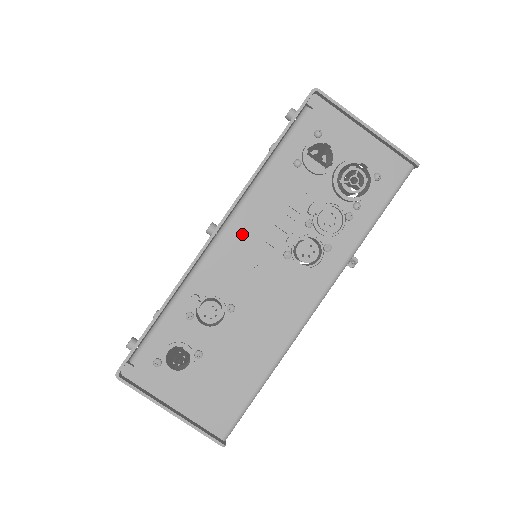
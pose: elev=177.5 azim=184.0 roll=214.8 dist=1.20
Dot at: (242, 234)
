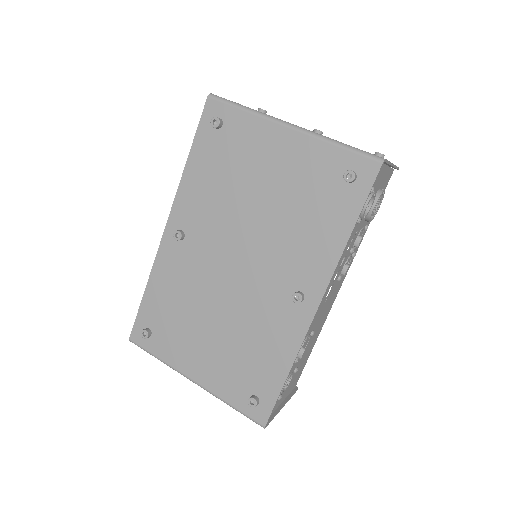
Dot at: occluded
